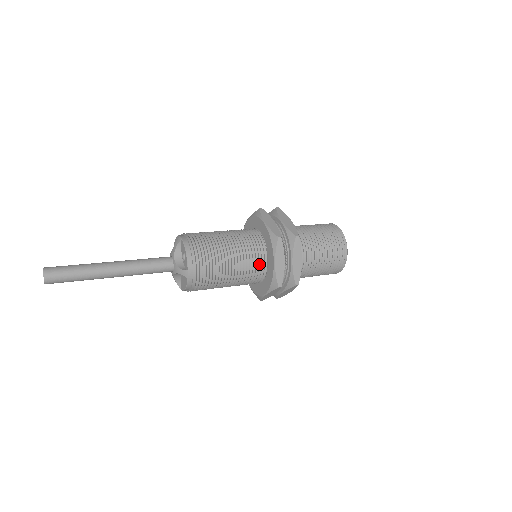
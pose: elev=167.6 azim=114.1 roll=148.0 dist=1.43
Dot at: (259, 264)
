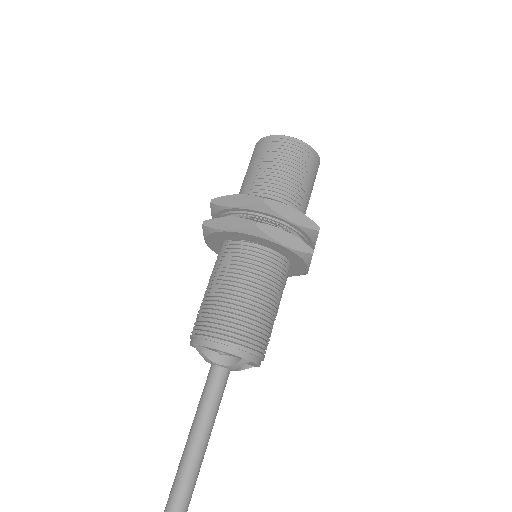
Dot at: (273, 263)
